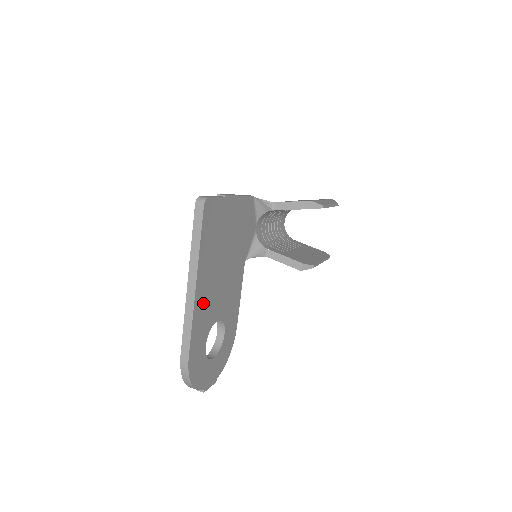
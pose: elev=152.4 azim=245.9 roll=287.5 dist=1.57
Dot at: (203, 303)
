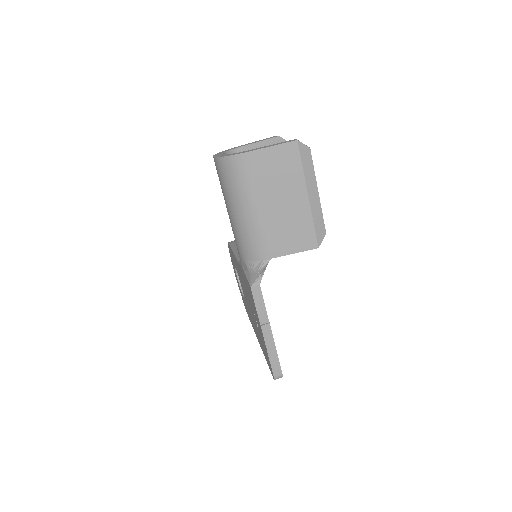
Dot at: occluded
